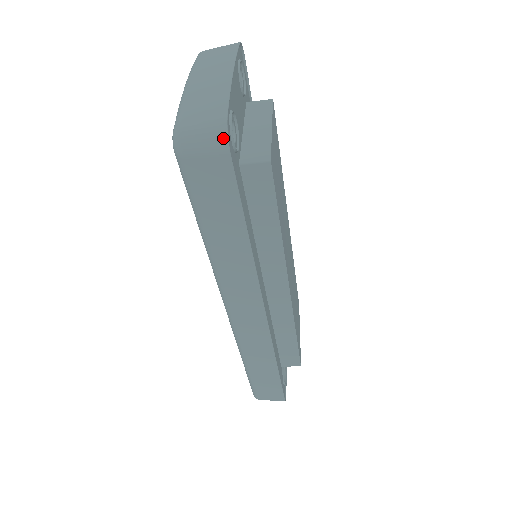
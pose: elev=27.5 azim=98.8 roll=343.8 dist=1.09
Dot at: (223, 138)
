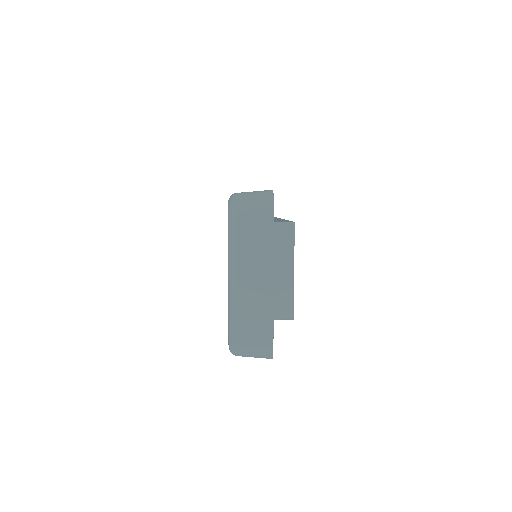
Dot at: (269, 358)
